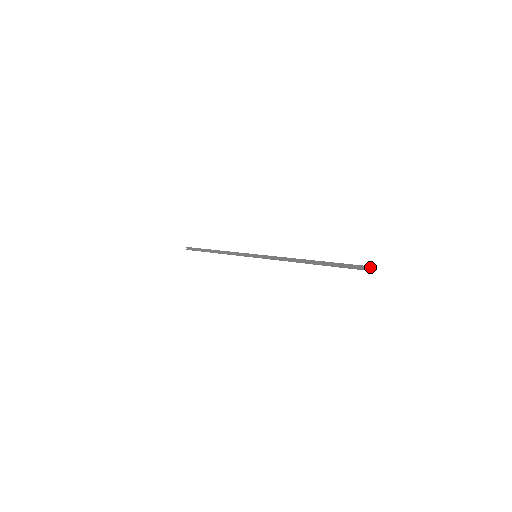
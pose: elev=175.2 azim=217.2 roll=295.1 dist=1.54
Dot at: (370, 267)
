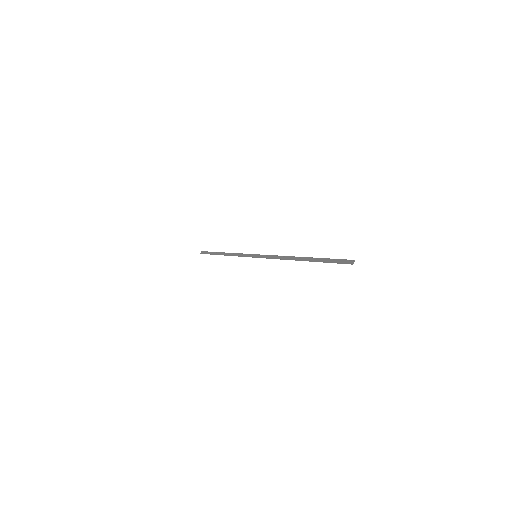
Dot at: (351, 261)
